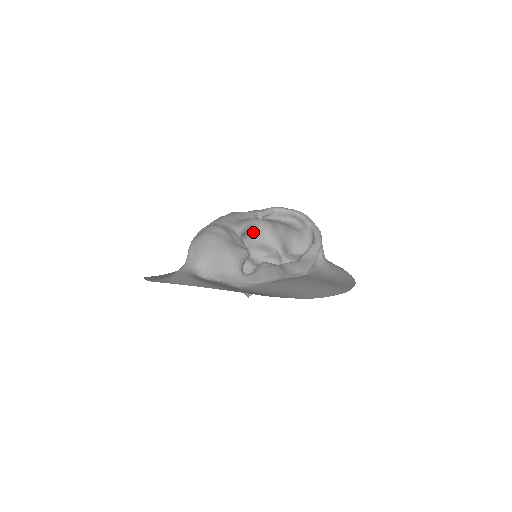
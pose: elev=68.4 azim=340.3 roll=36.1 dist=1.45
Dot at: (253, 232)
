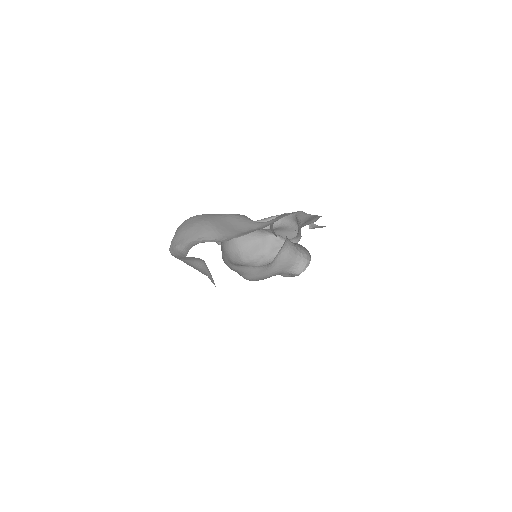
Dot at: occluded
